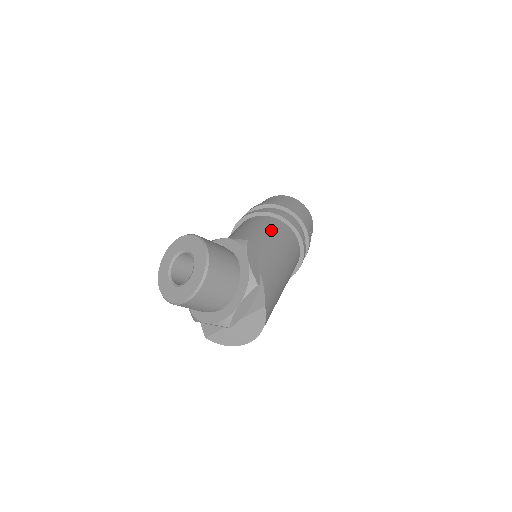
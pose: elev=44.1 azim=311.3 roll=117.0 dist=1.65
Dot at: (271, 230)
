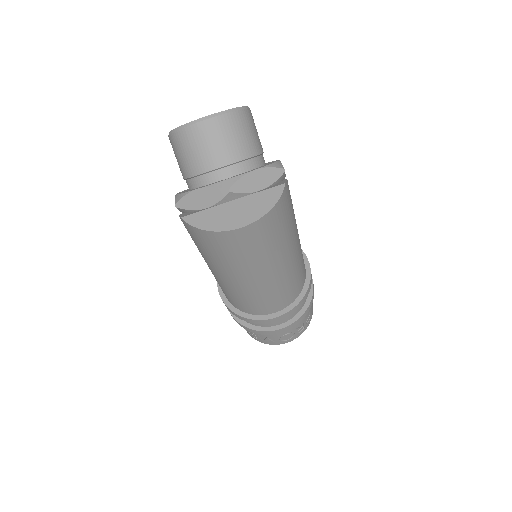
Dot at: occluded
